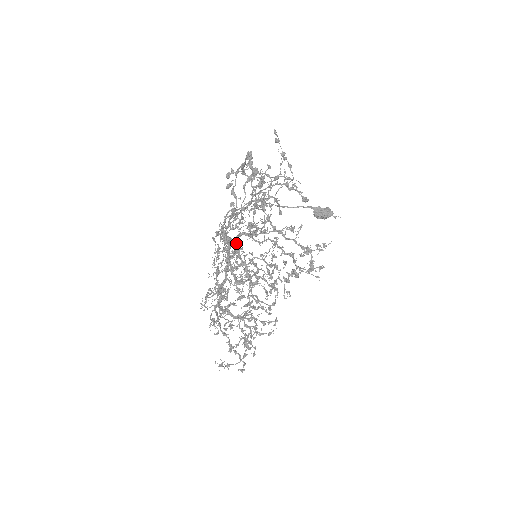
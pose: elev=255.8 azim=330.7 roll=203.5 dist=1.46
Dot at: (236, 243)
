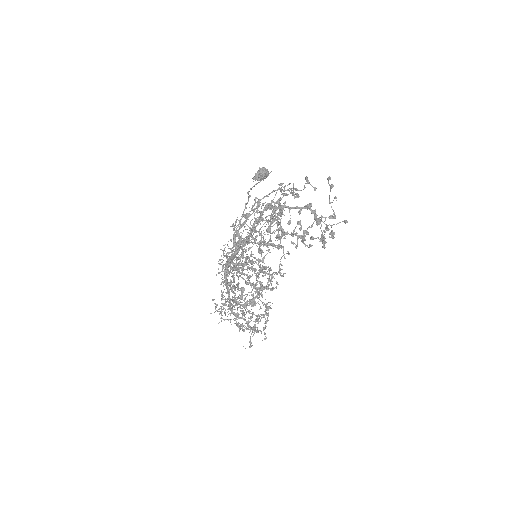
Dot at: occluded
